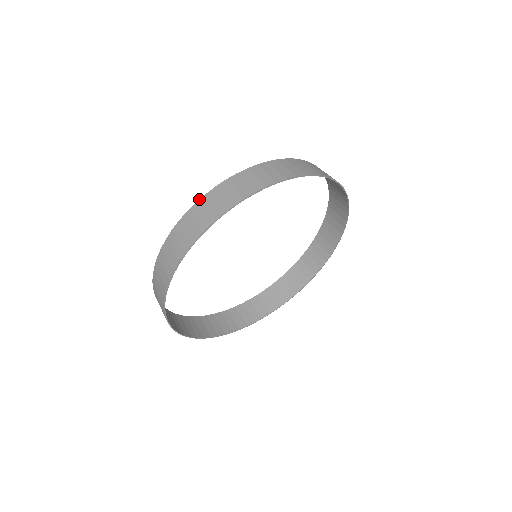
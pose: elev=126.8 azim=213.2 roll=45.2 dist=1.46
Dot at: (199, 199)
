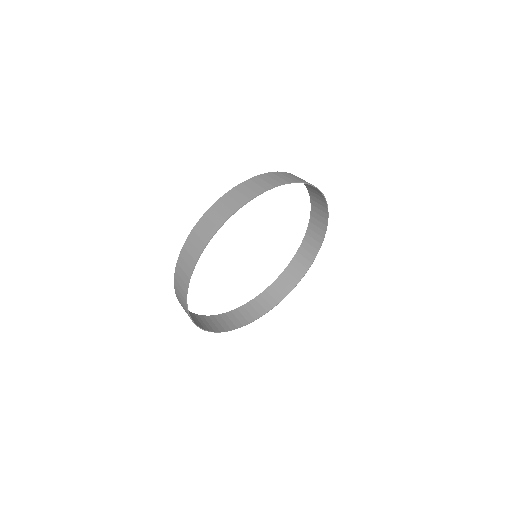
Dot at: (175, 267)
